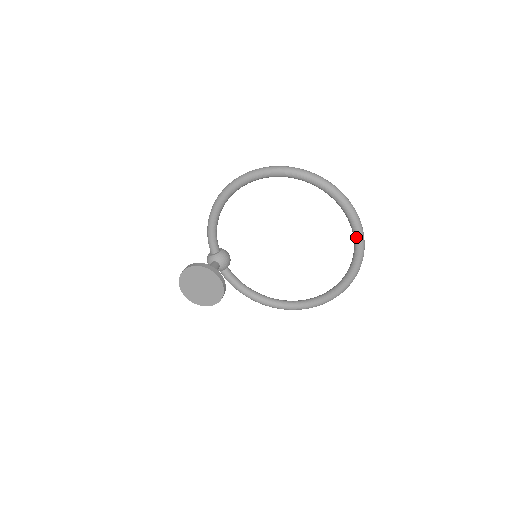
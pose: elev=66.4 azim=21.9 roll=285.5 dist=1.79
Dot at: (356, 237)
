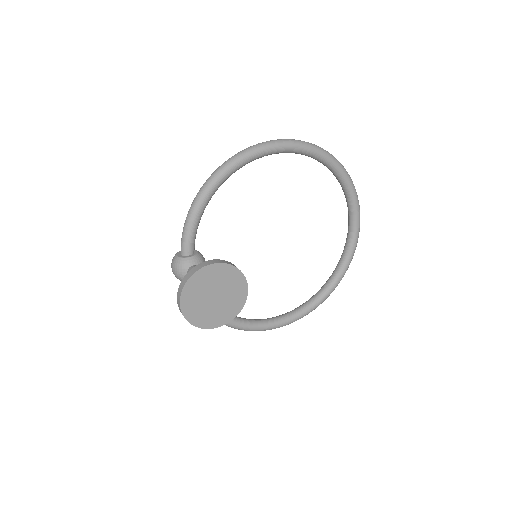
Dot at: (355, 235)
